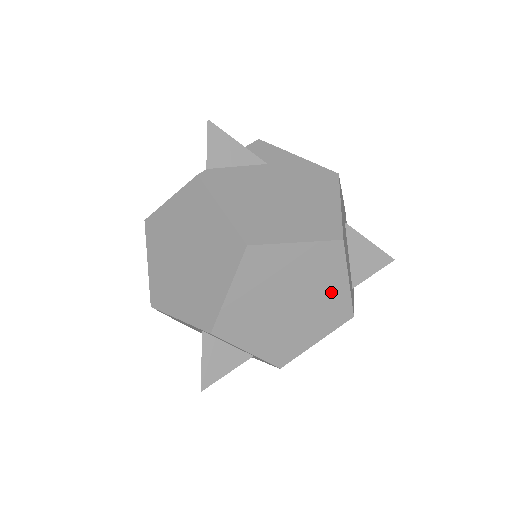
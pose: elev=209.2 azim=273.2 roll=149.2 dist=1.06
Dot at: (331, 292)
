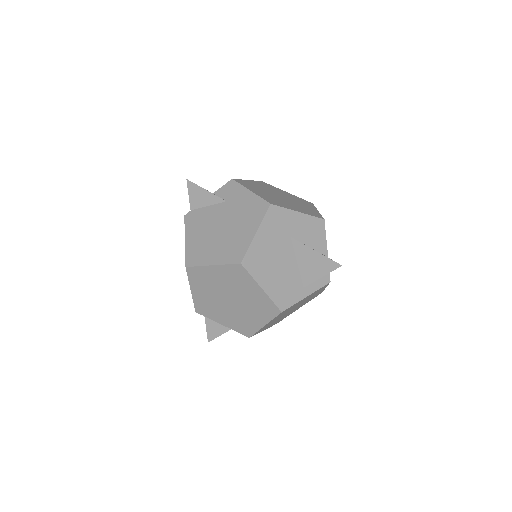
Dot at: (254, 295)
